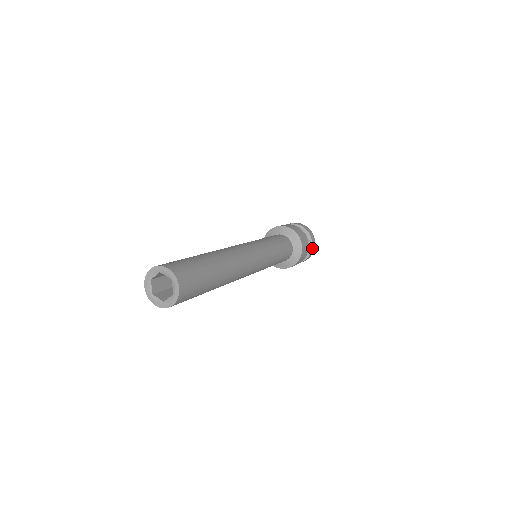
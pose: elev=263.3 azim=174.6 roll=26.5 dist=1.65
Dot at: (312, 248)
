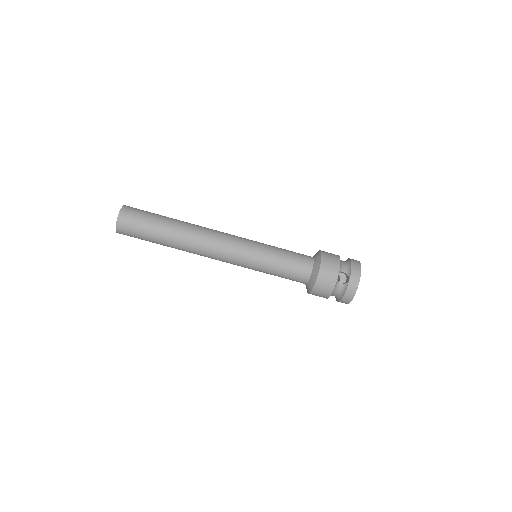
Dot at: (349, 286)
